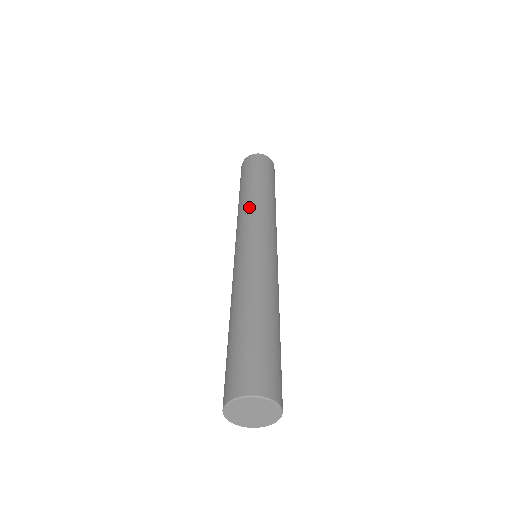
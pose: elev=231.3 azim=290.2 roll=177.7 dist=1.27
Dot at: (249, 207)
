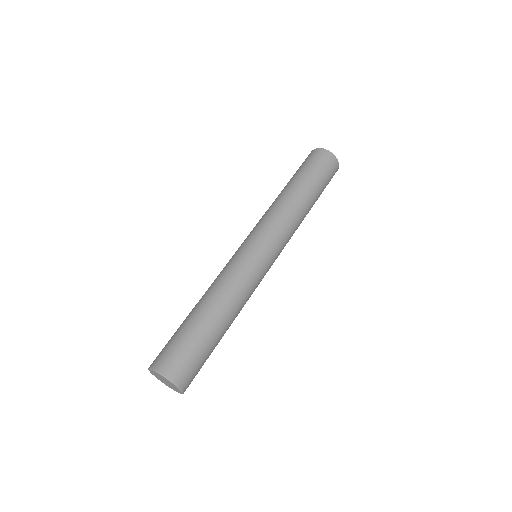
Dot at: (275, 209)
